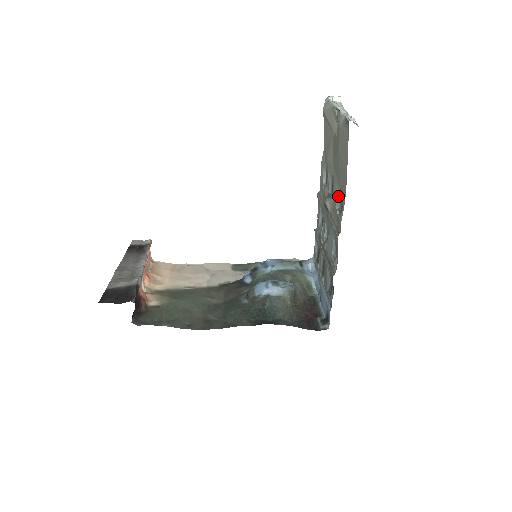
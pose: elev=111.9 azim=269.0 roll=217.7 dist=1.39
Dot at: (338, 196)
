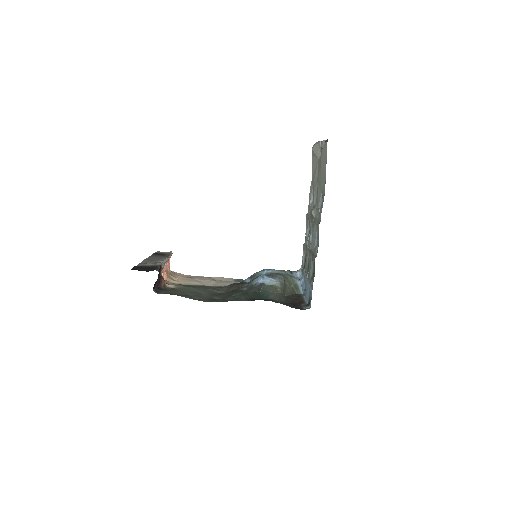
Dot at: (320, 199)
